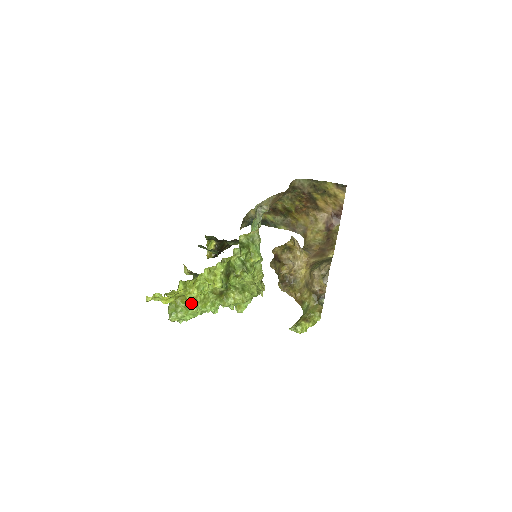
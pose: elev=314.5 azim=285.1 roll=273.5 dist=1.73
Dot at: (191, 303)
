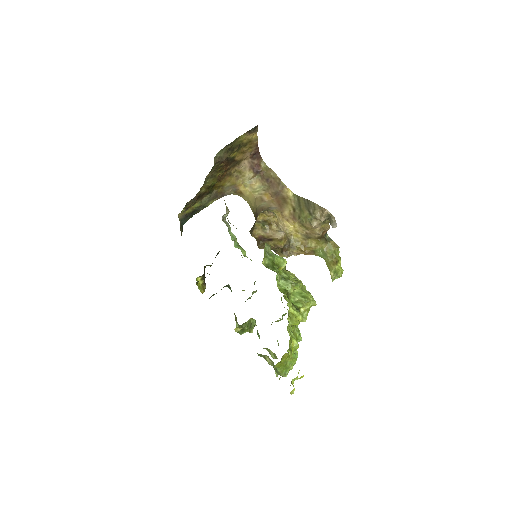
Dot at: (294, 351)
